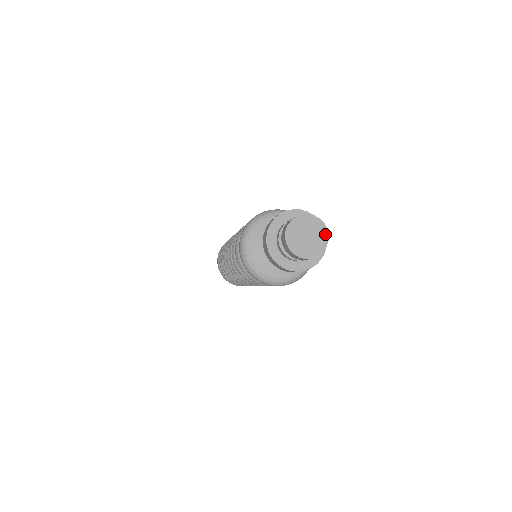
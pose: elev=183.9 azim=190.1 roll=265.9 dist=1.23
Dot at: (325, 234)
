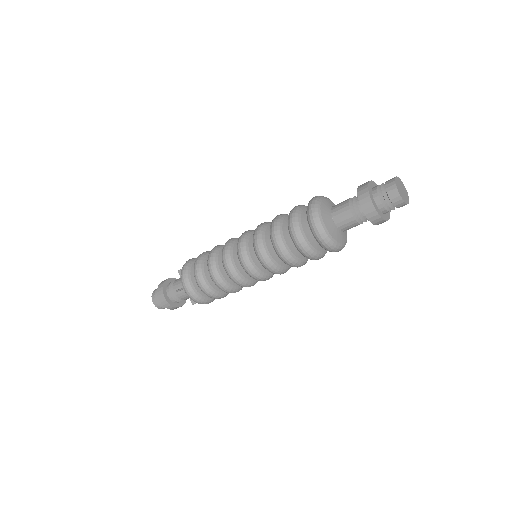
Dot at: (405, 188)
